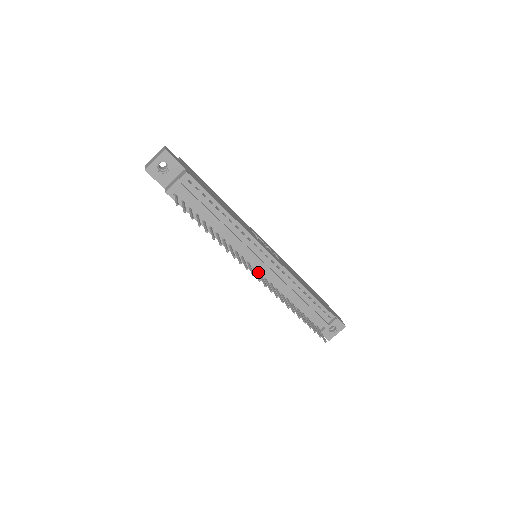
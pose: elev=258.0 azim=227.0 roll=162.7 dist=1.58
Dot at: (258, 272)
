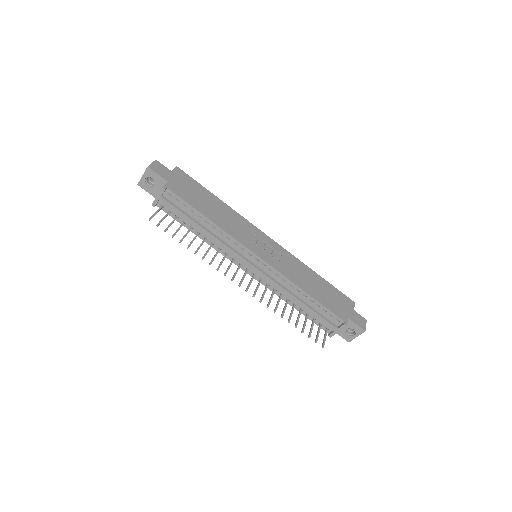
Dot at: (253, 273)
